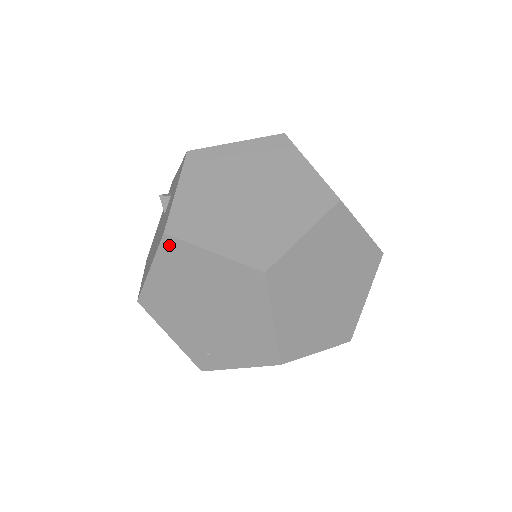
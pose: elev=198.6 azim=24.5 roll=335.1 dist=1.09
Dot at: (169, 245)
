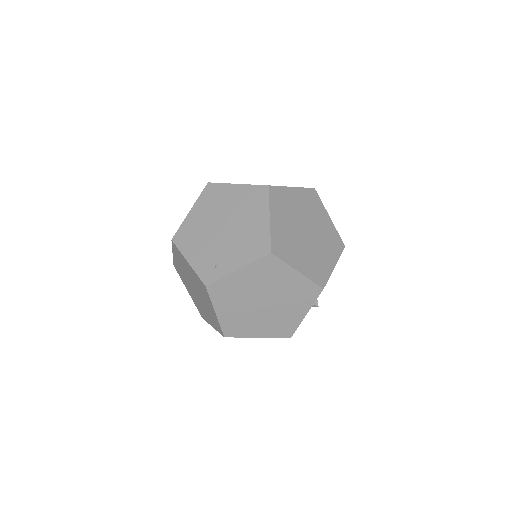
Dot at: (209, 189)
